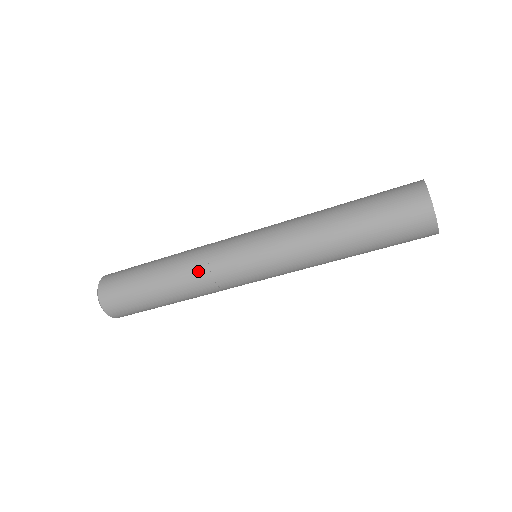
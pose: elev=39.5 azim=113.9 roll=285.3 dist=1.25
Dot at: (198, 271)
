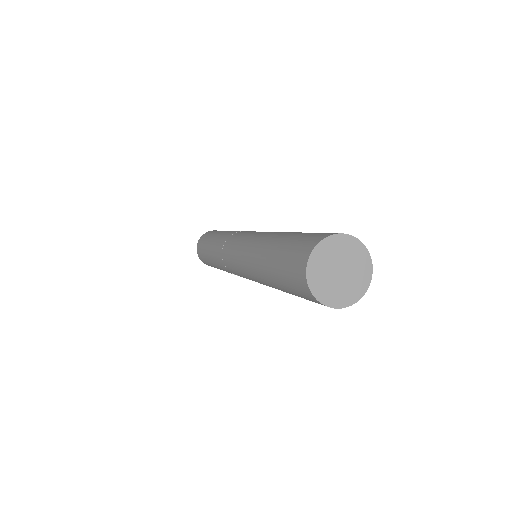
Dot at: (219, 258)
